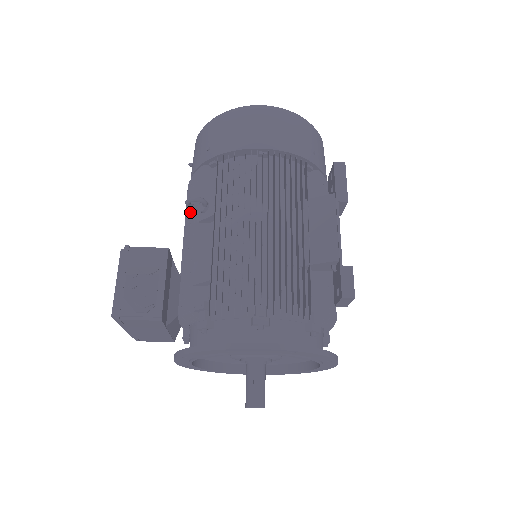
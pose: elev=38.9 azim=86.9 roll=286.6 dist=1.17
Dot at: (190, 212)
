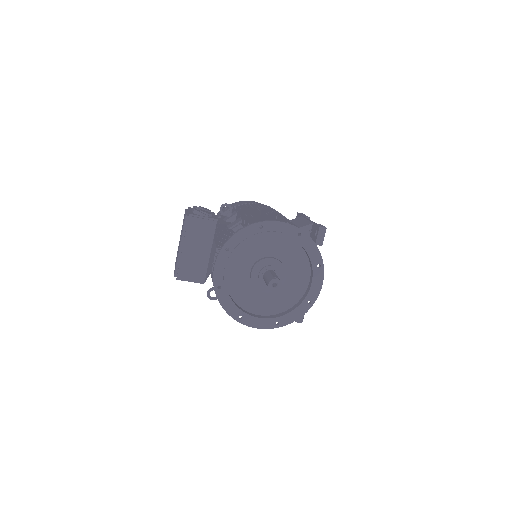
Dot at: (217, 225)
